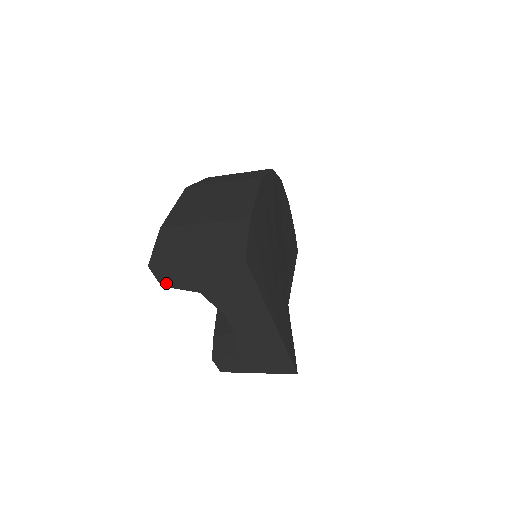
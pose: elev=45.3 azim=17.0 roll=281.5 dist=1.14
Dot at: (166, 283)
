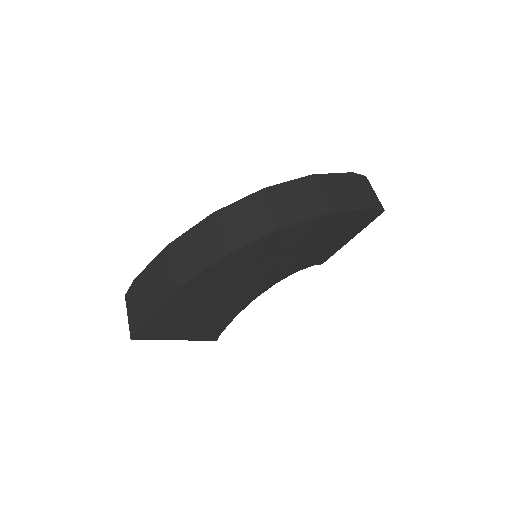
Dot at: occluded
